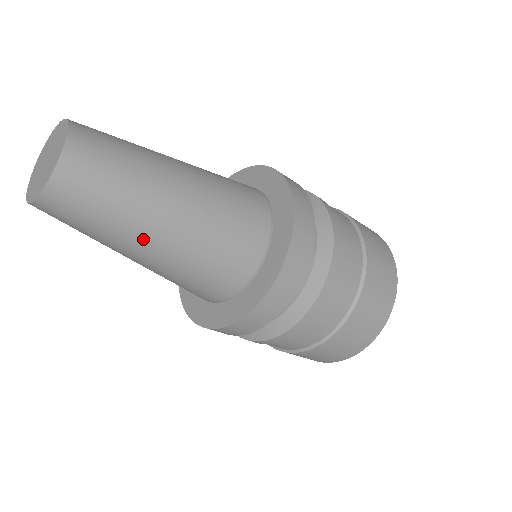
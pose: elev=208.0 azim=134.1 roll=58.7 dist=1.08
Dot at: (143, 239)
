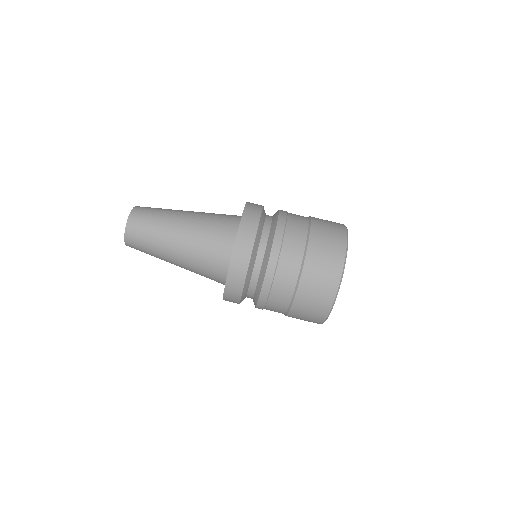
Dot at: (173, 229)
